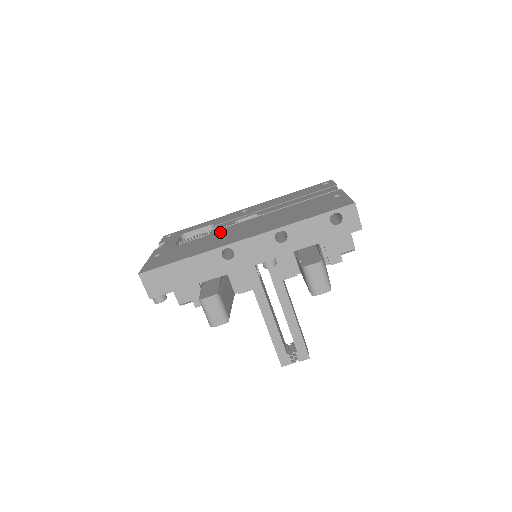
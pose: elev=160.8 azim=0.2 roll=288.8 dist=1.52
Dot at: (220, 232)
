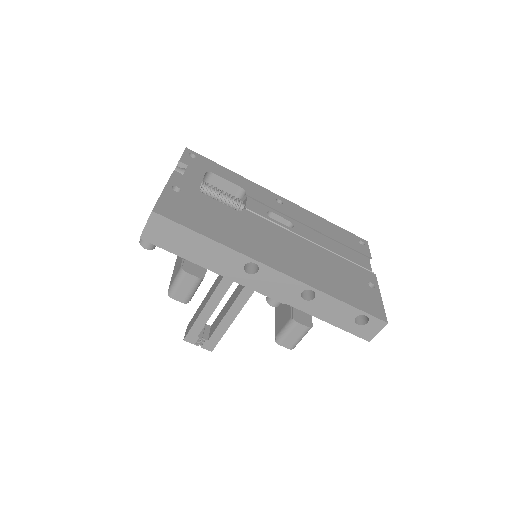
Dot at: (253, 221)
